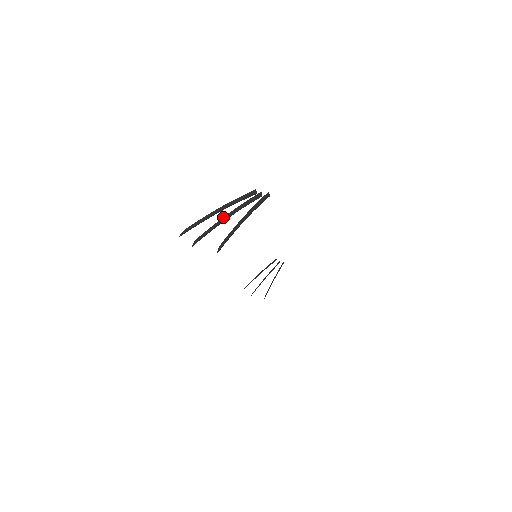
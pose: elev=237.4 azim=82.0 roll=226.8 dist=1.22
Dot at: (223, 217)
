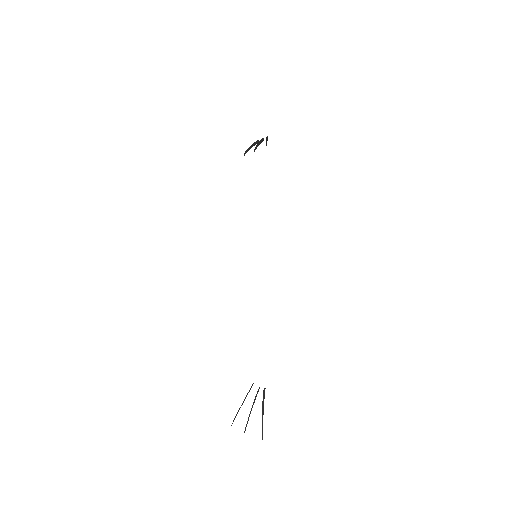
Dot at: (248, 417)
